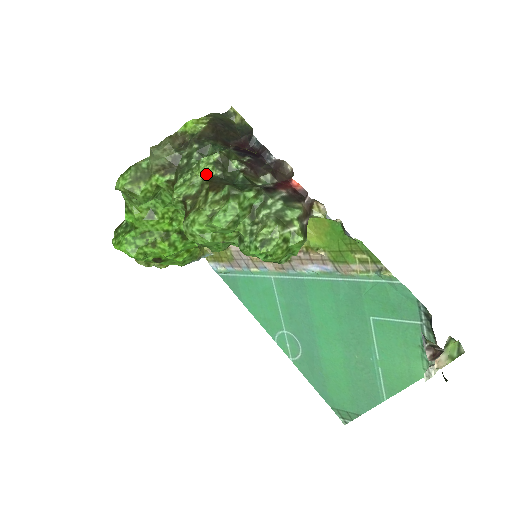
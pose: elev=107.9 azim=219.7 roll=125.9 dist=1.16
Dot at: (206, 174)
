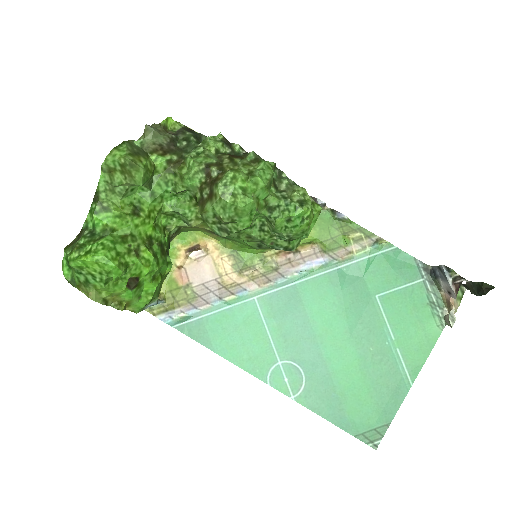
Dot at: (217, 150)
